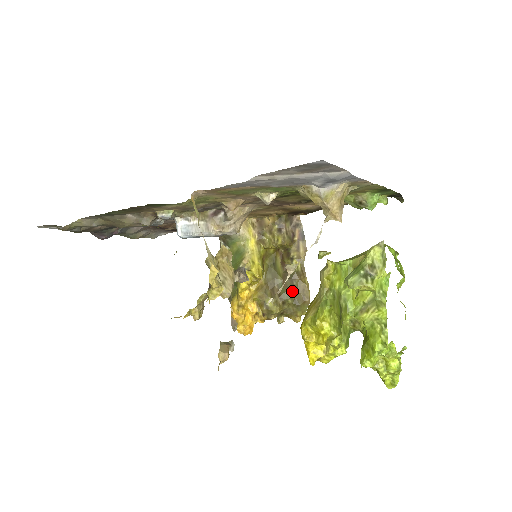
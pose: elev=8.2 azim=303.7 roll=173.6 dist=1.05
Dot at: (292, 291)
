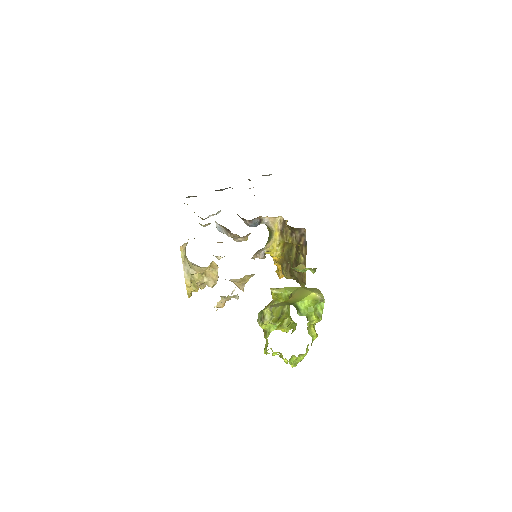
Dot at: (297, 272)
